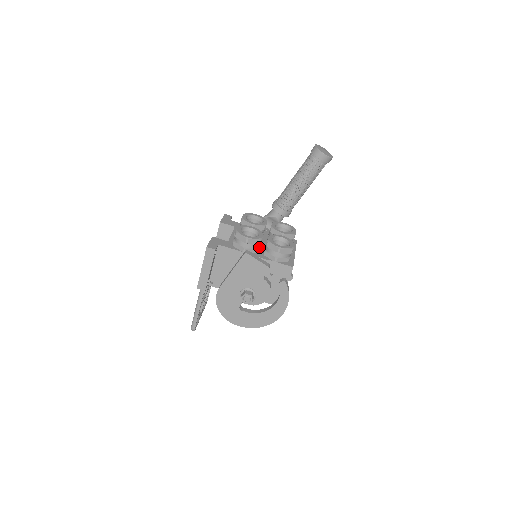
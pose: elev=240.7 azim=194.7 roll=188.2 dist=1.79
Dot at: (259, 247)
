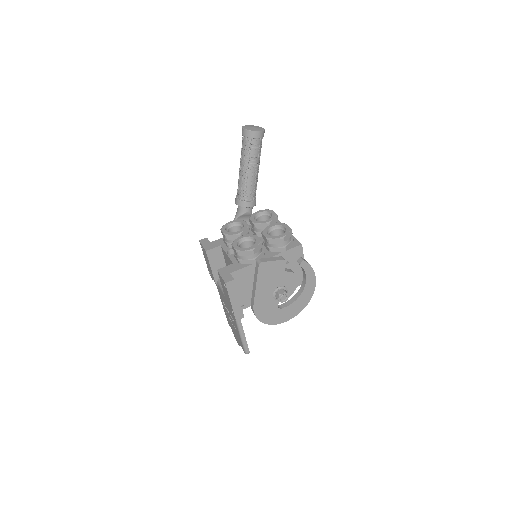
Dot at: (262, 249)
